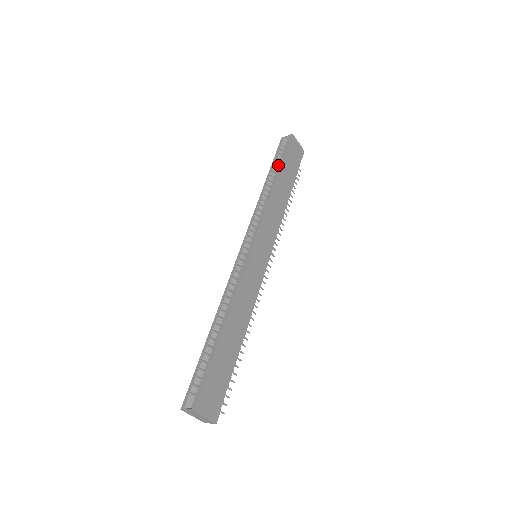
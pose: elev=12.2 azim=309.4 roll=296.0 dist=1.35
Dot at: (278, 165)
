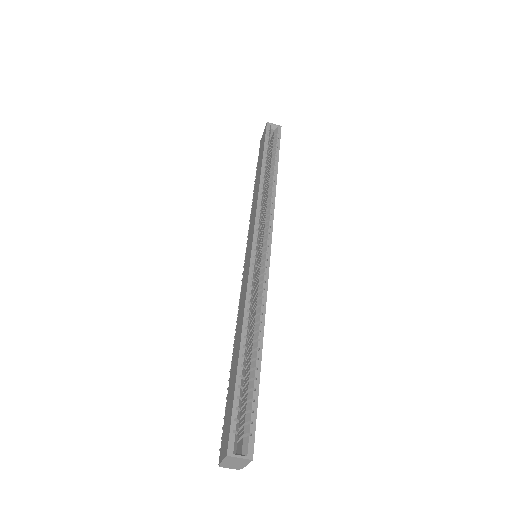
Dot at: (268, 154)
